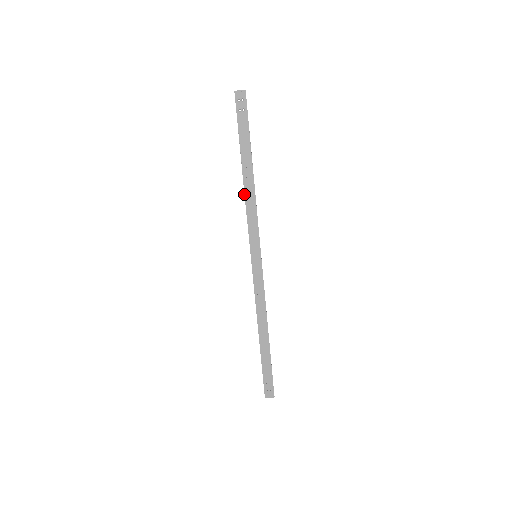
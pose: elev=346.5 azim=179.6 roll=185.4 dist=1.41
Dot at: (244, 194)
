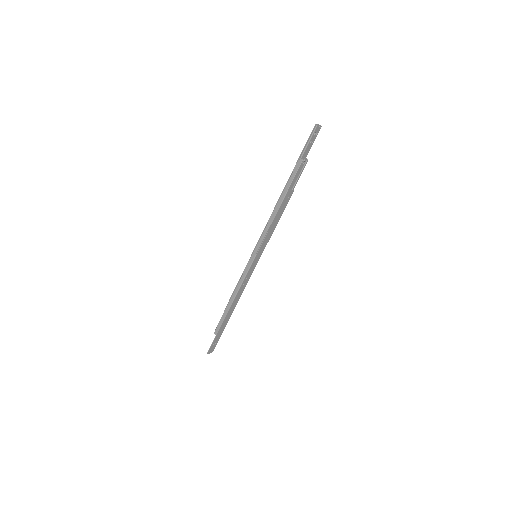
Dot at: (278, 211)
